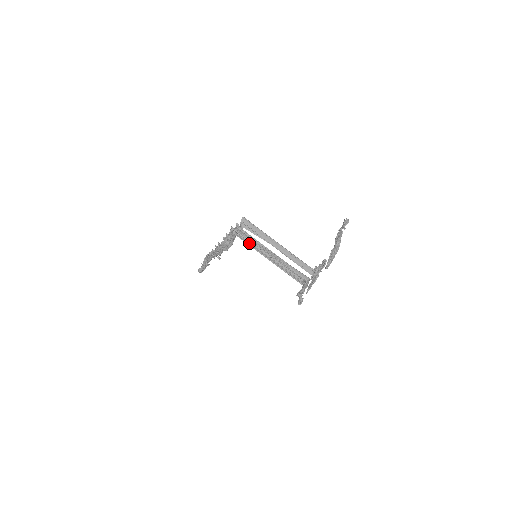
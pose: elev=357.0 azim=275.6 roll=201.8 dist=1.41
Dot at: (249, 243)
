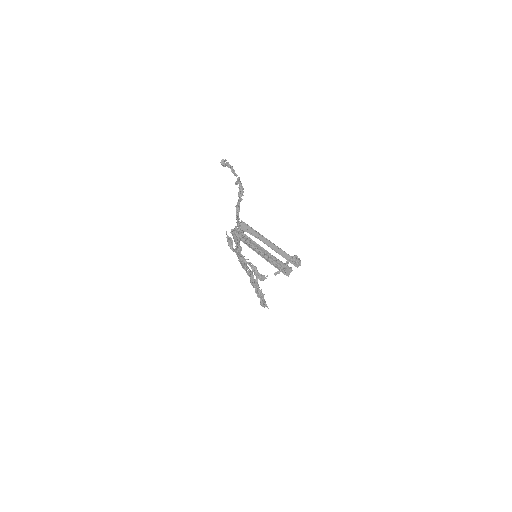
Dot at: (242, 240)
